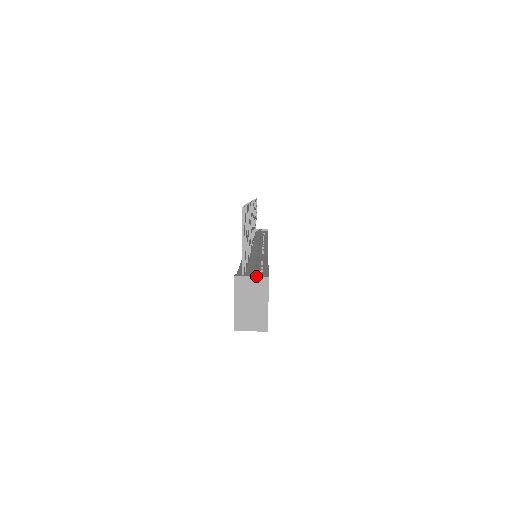
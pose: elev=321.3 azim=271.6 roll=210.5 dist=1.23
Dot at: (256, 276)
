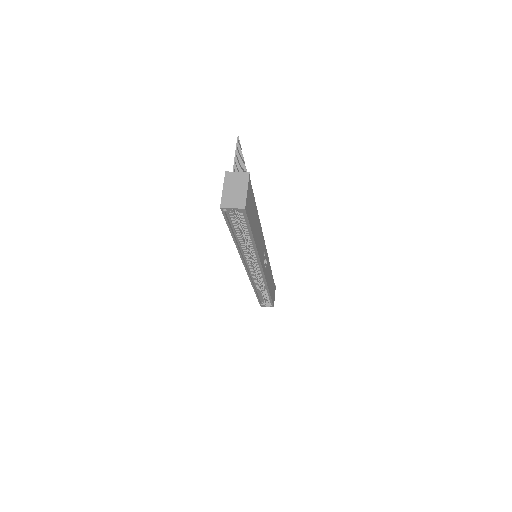
Dot at: (241, 172)
